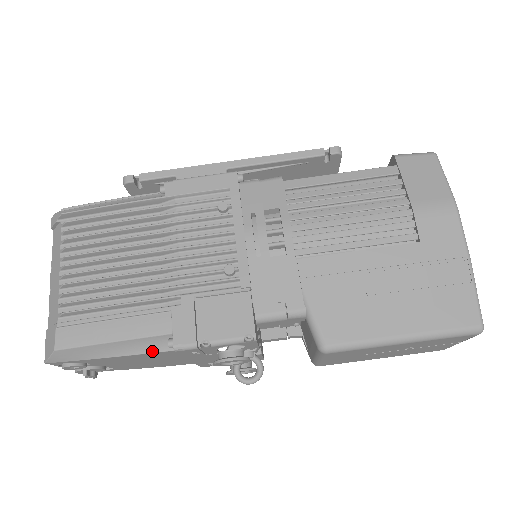
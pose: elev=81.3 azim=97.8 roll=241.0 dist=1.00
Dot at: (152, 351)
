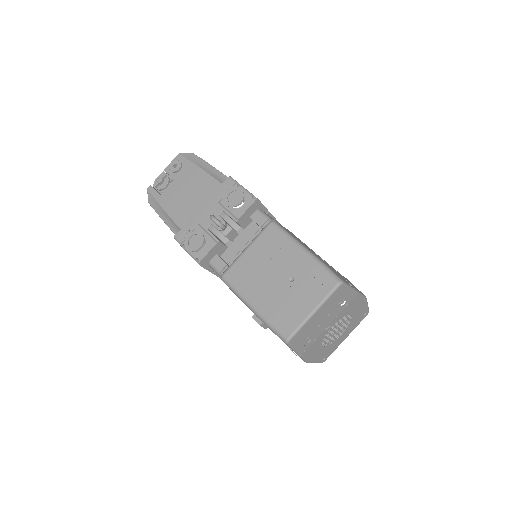
Dot at: (215, 178)
